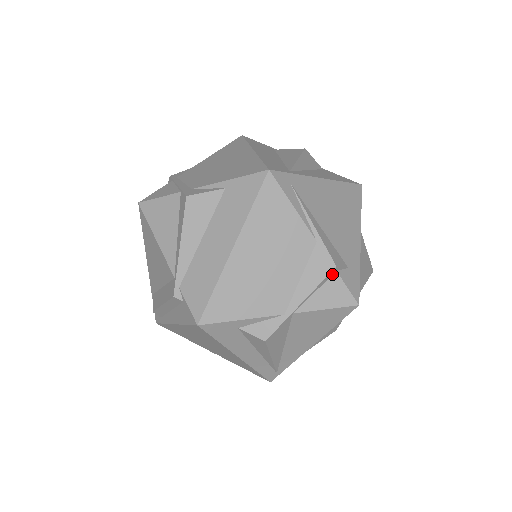
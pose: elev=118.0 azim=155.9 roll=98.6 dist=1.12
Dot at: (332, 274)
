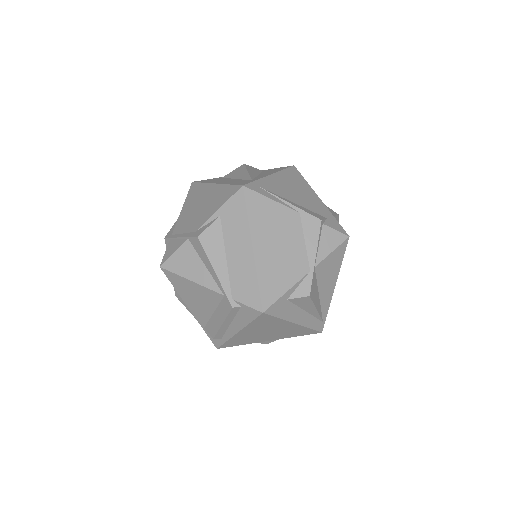
Dot at: (321, 227)
